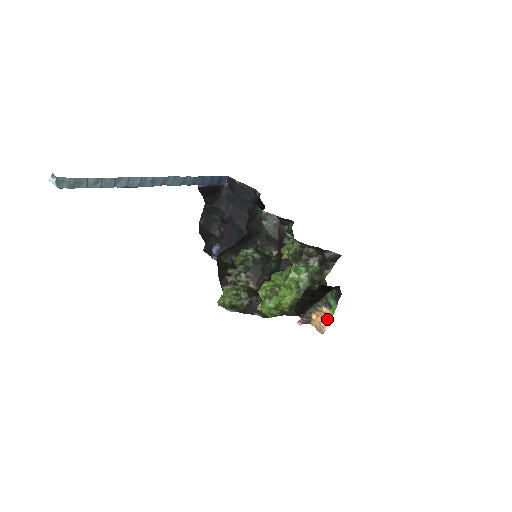
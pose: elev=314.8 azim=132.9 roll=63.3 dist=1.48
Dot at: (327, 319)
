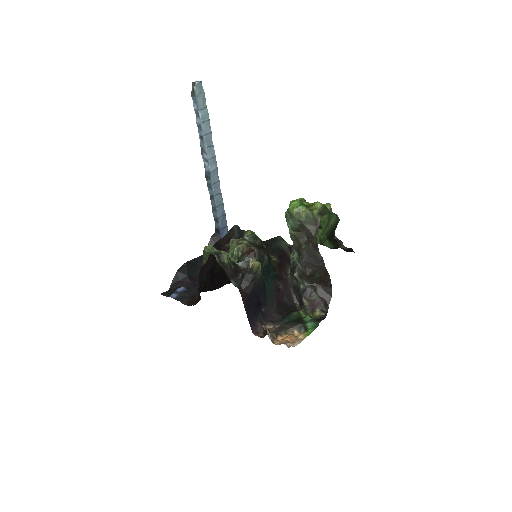
Dot at: (297, 341)
